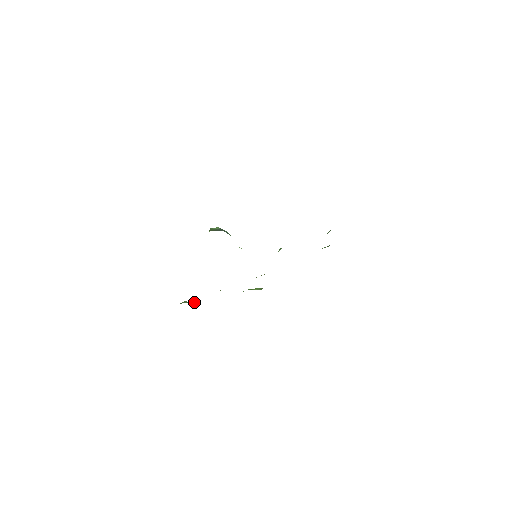
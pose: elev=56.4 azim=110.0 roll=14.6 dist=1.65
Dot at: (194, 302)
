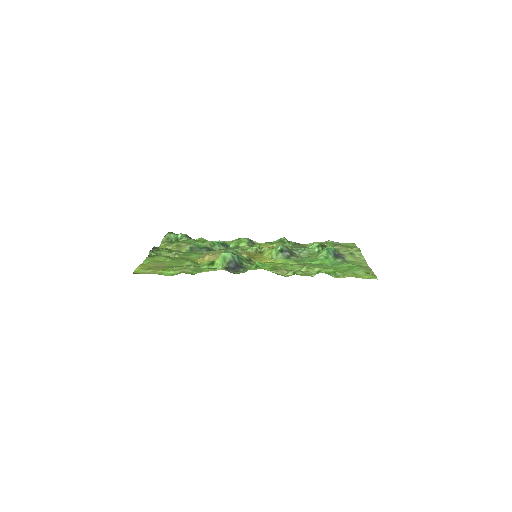
Dot at: (179, 235)
